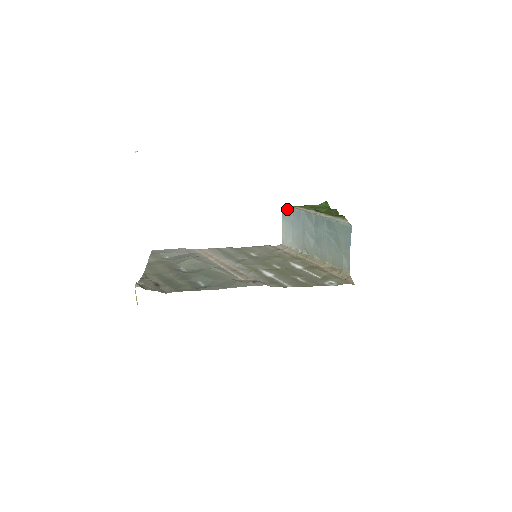
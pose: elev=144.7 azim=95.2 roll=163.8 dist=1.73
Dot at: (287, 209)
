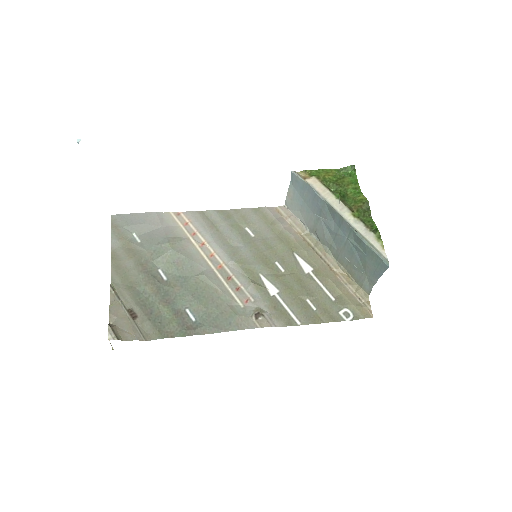
Dot at: (300, 179)
